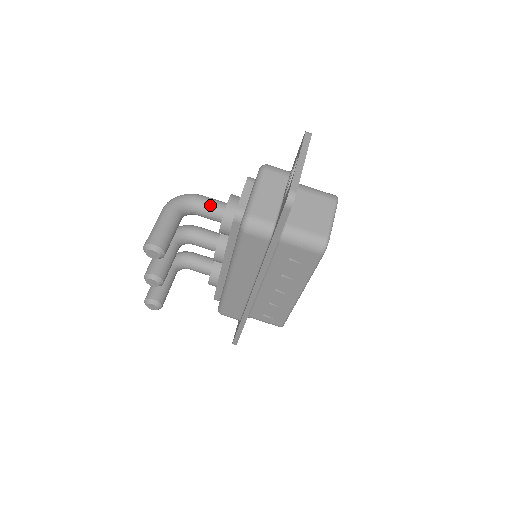
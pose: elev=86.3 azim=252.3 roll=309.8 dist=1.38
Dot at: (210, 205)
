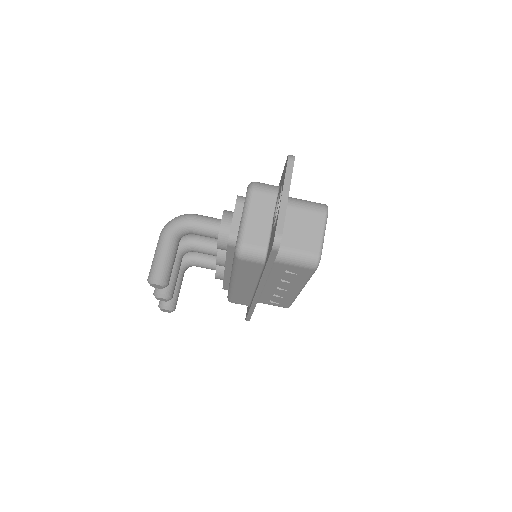
Dot at: (204, 226)
